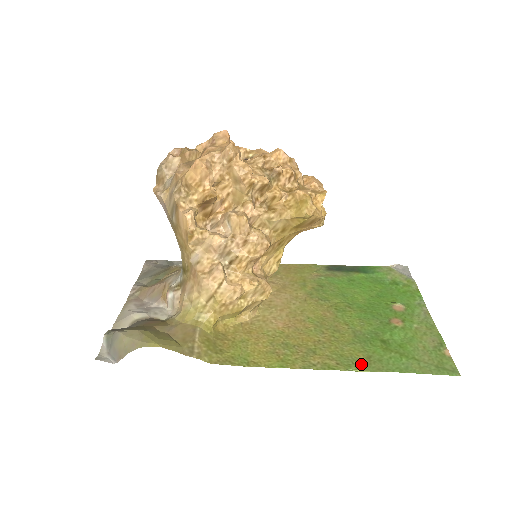
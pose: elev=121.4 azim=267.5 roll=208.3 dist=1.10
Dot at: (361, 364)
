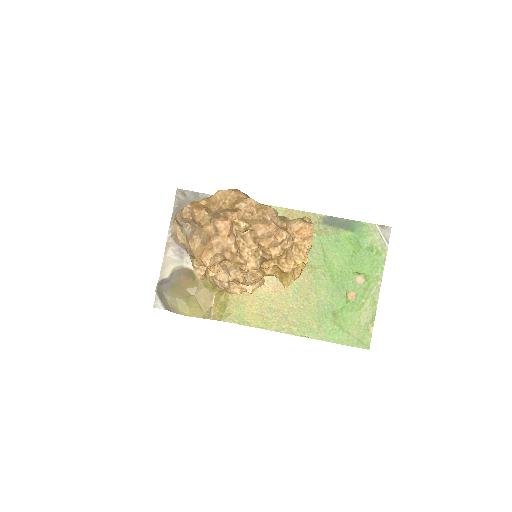
Dot at: (312, 333)
